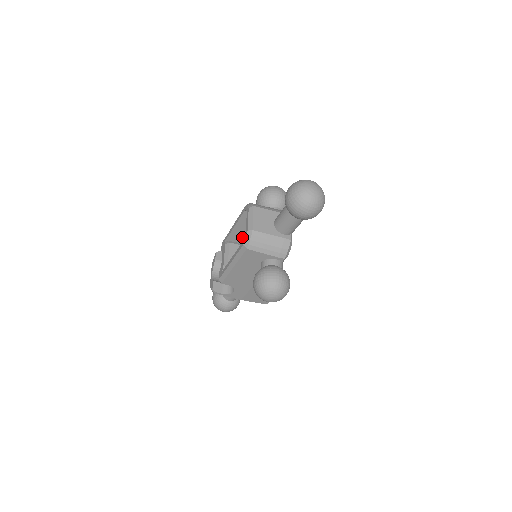
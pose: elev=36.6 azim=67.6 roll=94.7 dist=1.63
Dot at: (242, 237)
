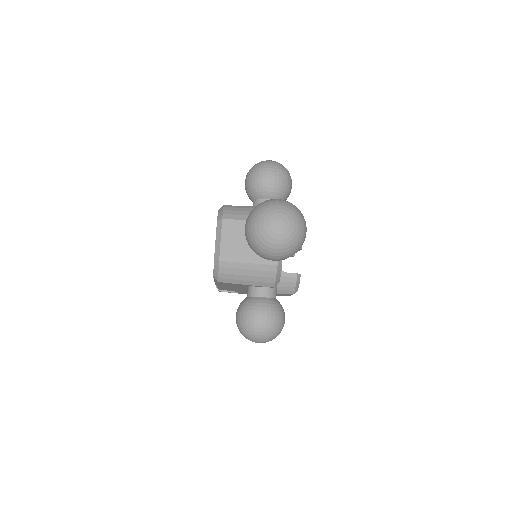
Dot at: occluded
